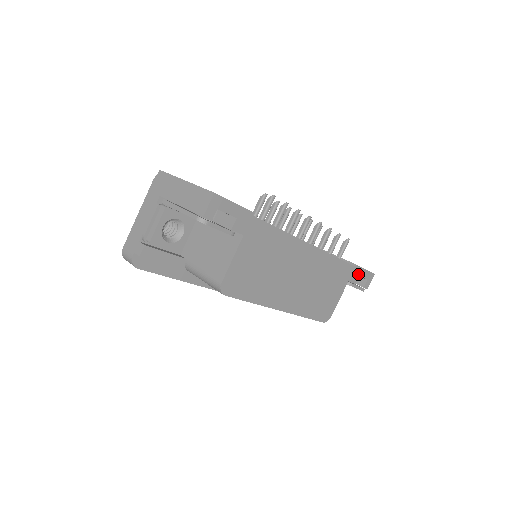
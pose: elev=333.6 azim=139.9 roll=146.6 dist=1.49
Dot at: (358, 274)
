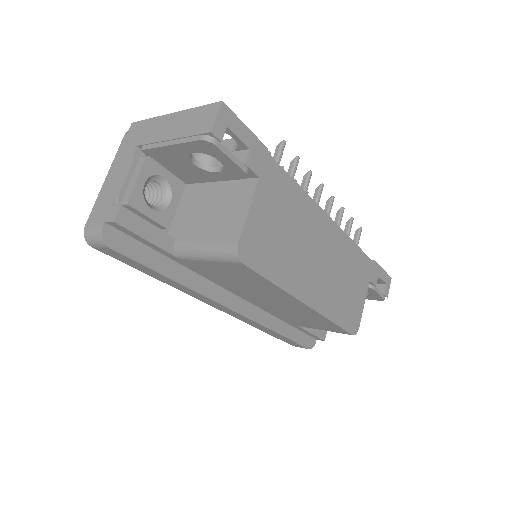
Dot at: (377, 274)
